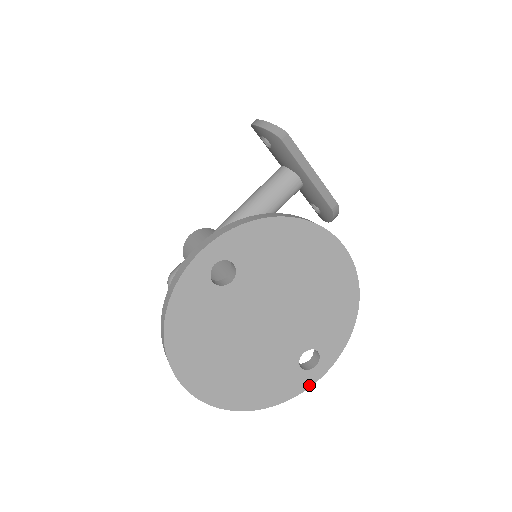
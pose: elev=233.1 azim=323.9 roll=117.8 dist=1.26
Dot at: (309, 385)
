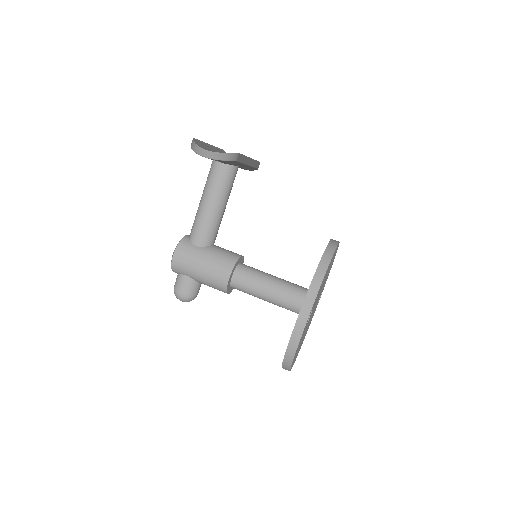
Dot at: occluded
